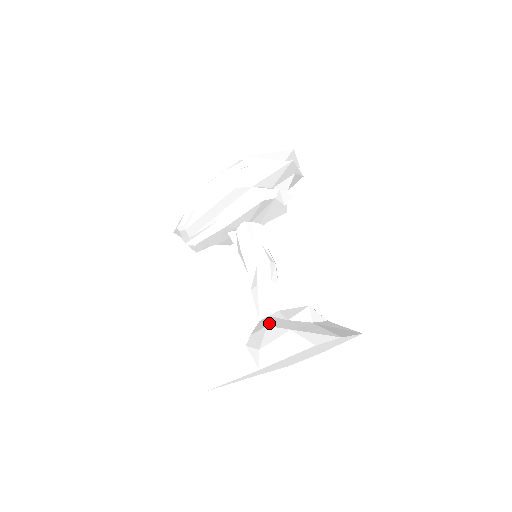
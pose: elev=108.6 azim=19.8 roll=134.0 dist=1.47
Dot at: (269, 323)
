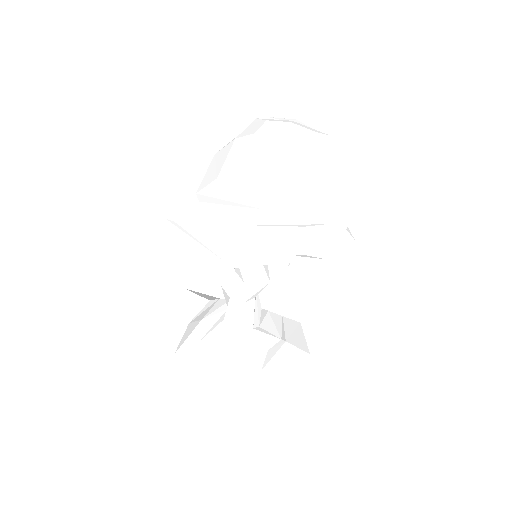
Dot at: (206, 319)
